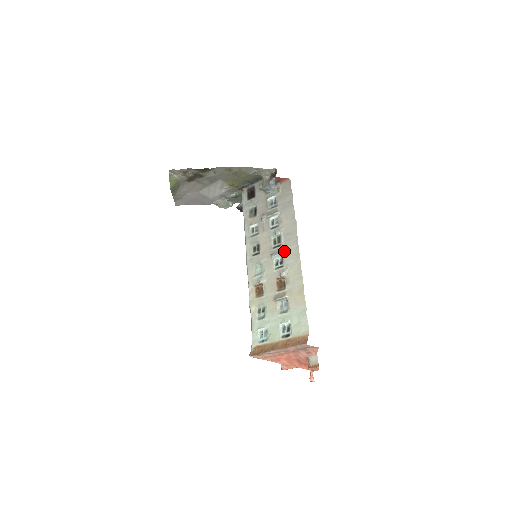
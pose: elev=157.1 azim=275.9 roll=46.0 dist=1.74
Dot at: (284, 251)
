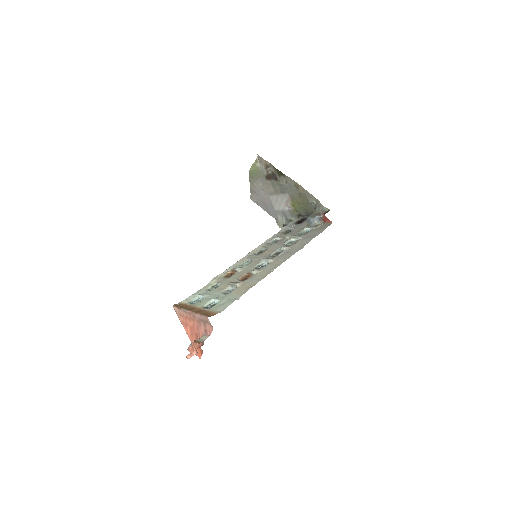
Dot at: (273, 260)
